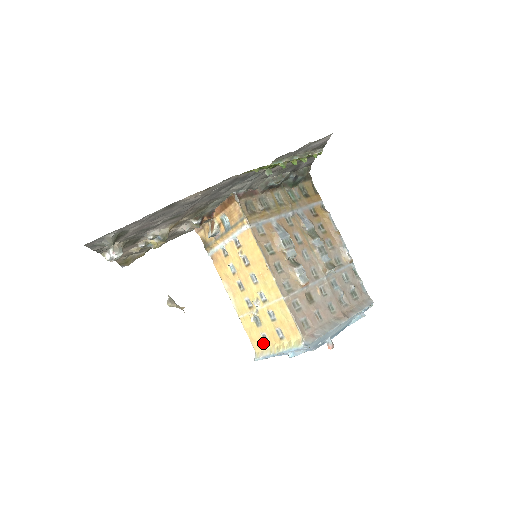
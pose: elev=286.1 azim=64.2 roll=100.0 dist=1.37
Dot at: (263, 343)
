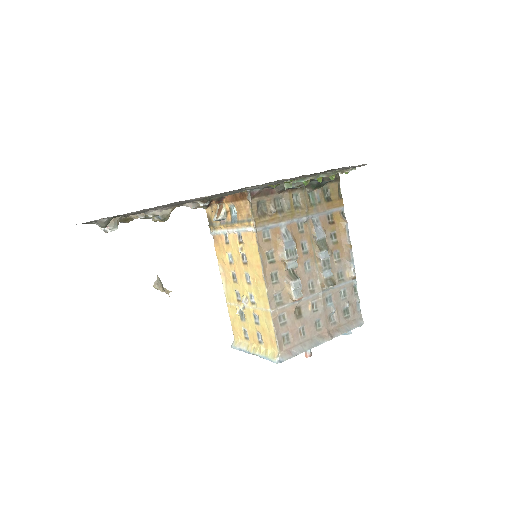
Dot at: (243, 336)
